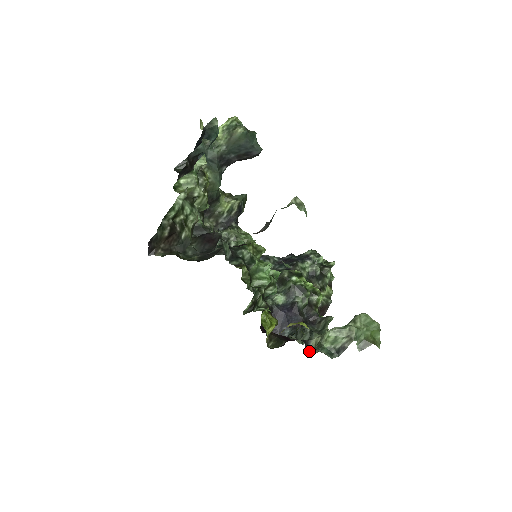
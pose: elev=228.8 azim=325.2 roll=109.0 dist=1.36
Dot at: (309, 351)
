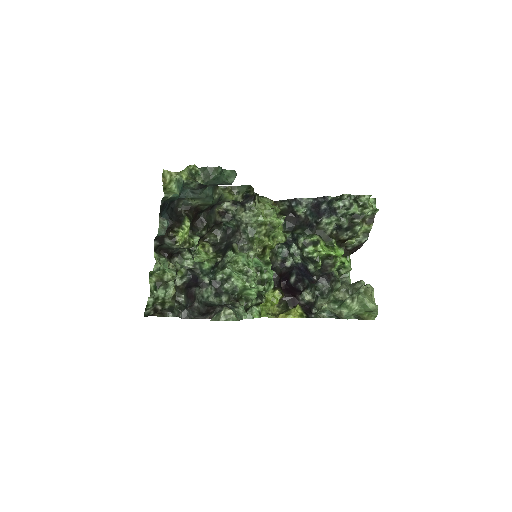
Dot at: (316, 308)
